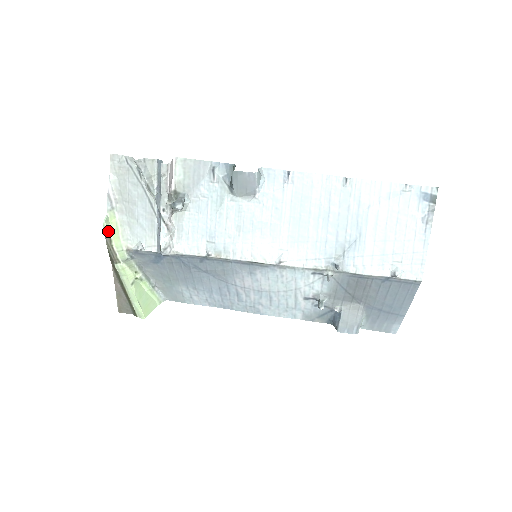
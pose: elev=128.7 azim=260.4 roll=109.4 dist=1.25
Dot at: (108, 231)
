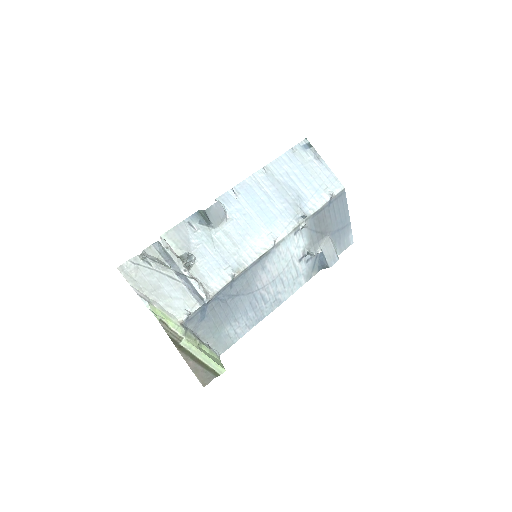
Dot at: (160, 319)
